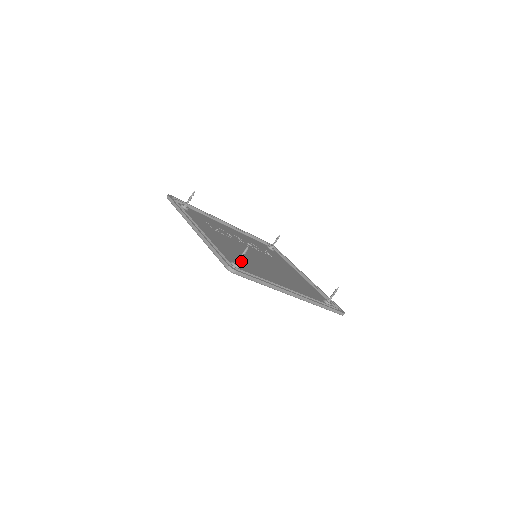
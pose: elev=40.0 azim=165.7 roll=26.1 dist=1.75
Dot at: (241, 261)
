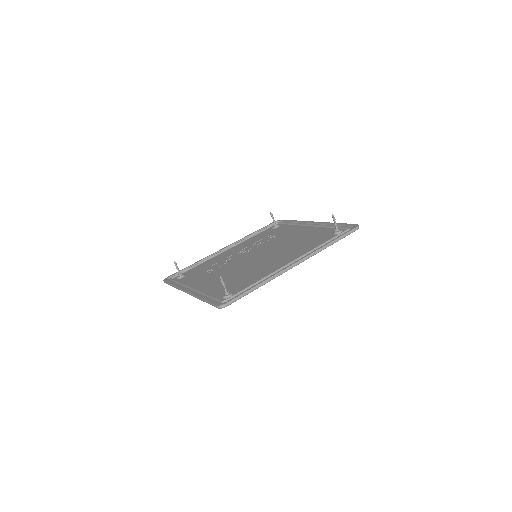
Dot at: (236, 282)
